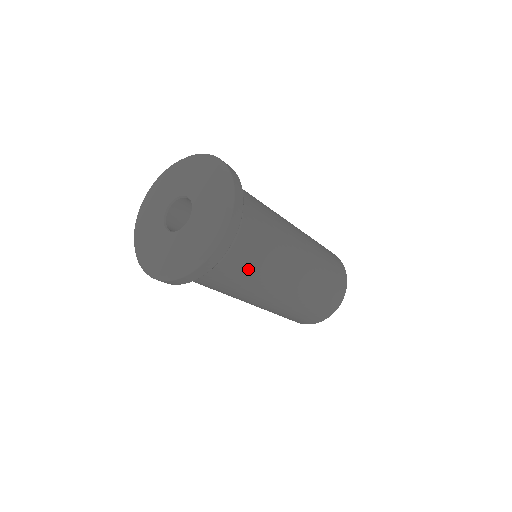
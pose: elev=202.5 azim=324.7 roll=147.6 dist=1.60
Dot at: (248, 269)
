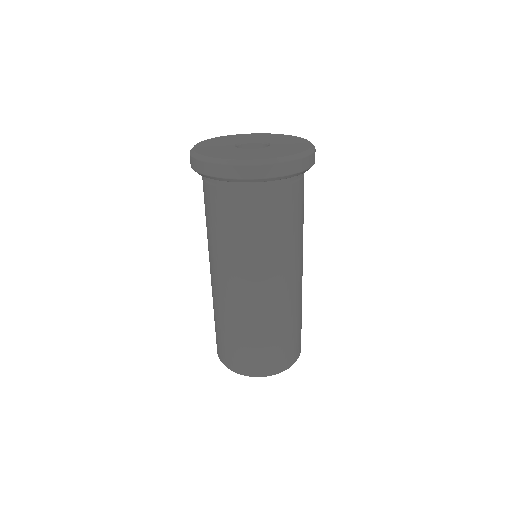
Dot at: (291, 219)
